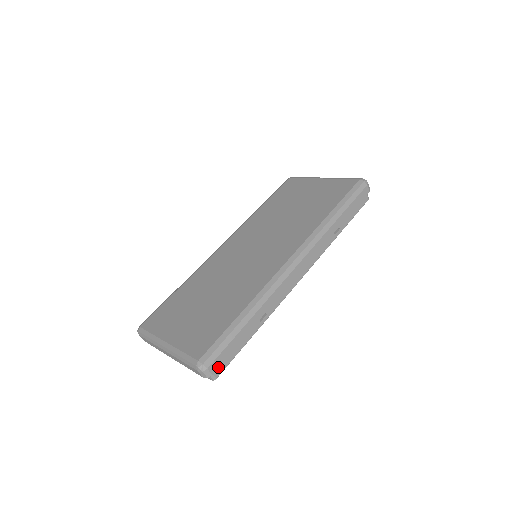
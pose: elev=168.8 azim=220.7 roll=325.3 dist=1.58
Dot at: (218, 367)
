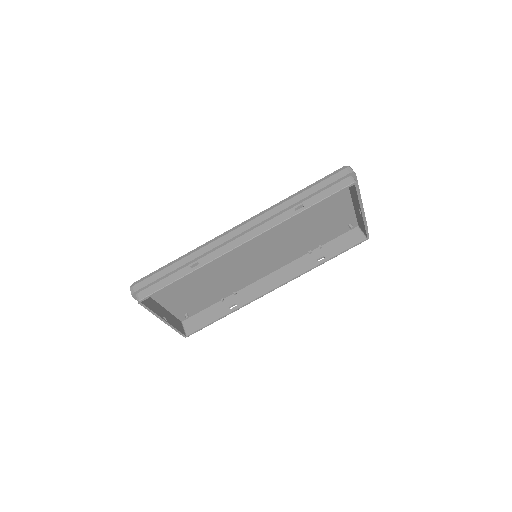
Dot at: (141, 288)
